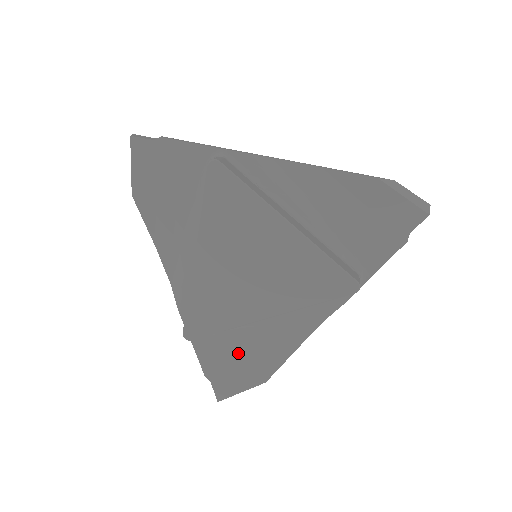
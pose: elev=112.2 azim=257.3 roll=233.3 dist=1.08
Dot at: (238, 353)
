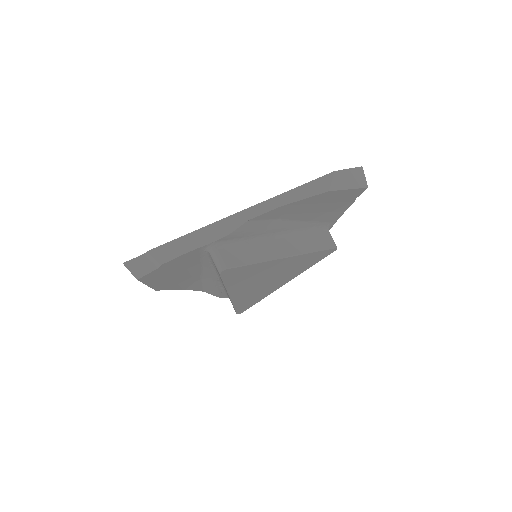
Dot at: occluded
